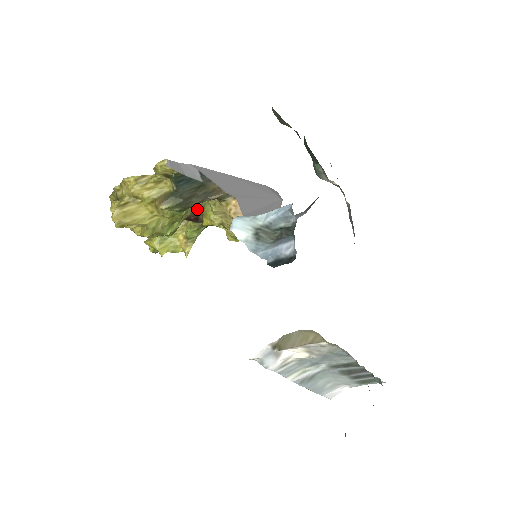
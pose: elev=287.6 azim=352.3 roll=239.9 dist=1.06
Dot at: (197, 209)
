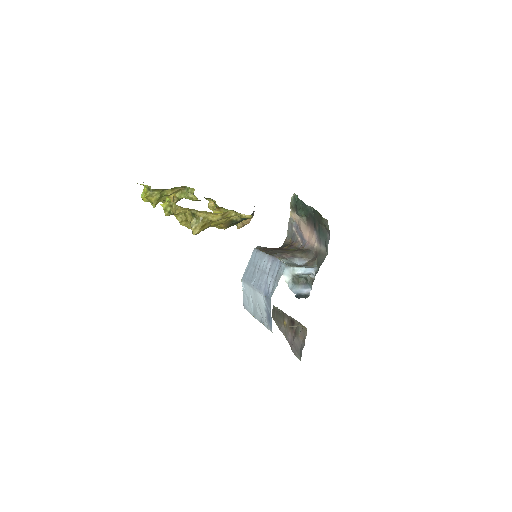
Dot at: (219, 207)
